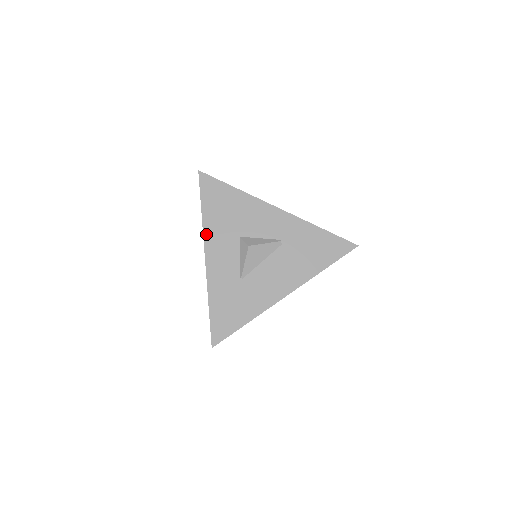
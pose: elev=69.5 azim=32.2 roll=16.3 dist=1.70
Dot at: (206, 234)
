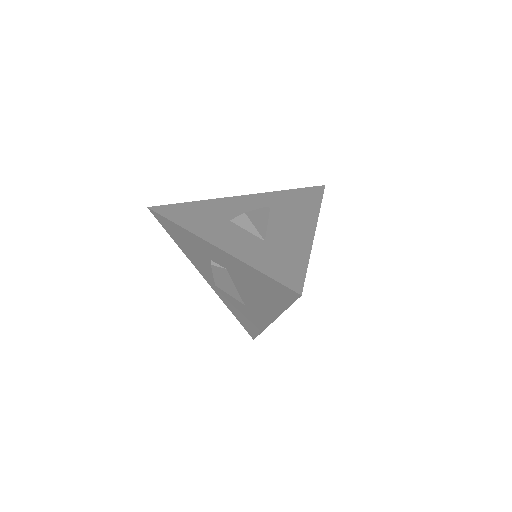
Dot at: (197, 233)
